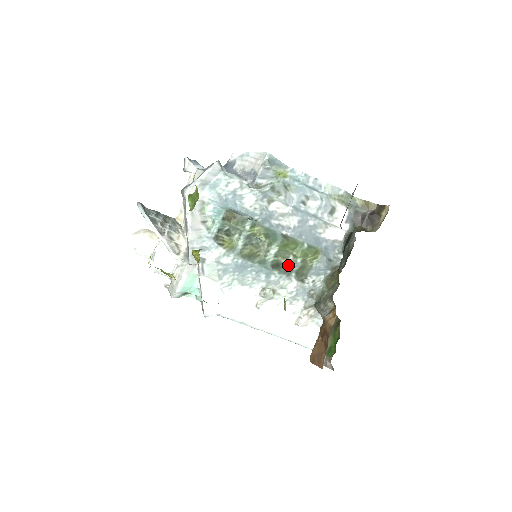
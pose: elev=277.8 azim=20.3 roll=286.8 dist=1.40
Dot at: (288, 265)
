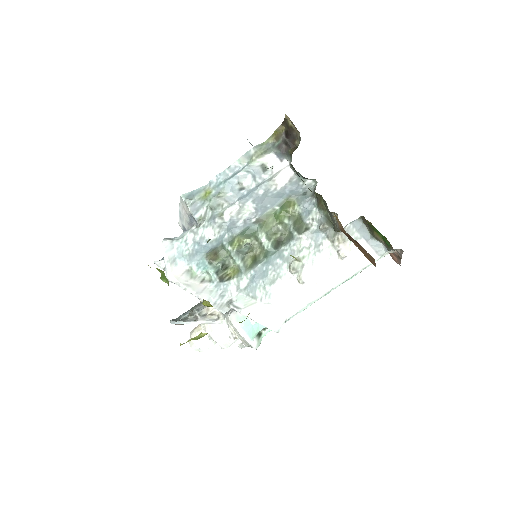
Dot at: (285, 233)
